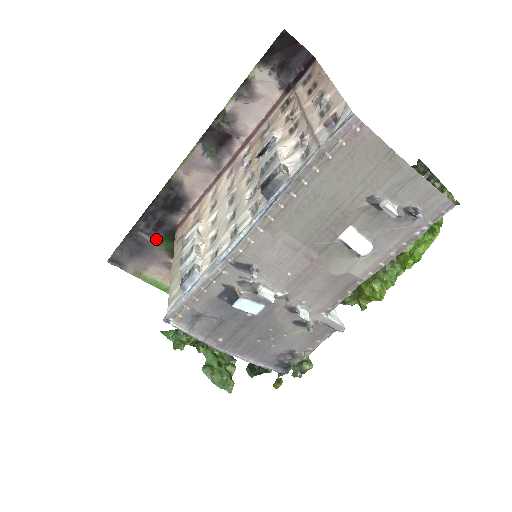
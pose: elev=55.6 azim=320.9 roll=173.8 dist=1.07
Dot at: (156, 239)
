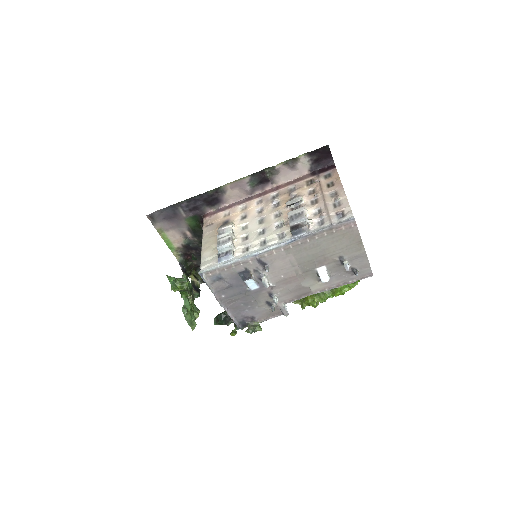
Dot at: (187, 216)
